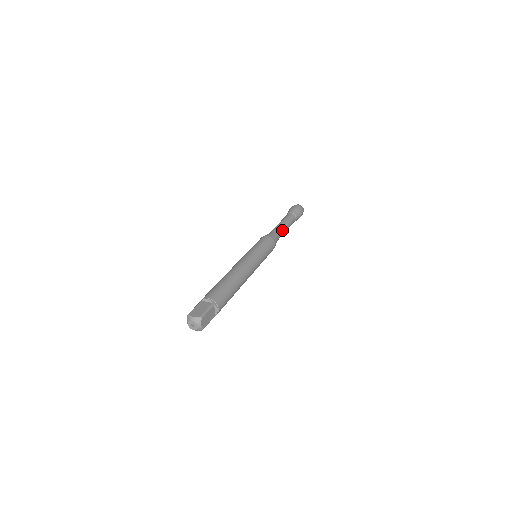
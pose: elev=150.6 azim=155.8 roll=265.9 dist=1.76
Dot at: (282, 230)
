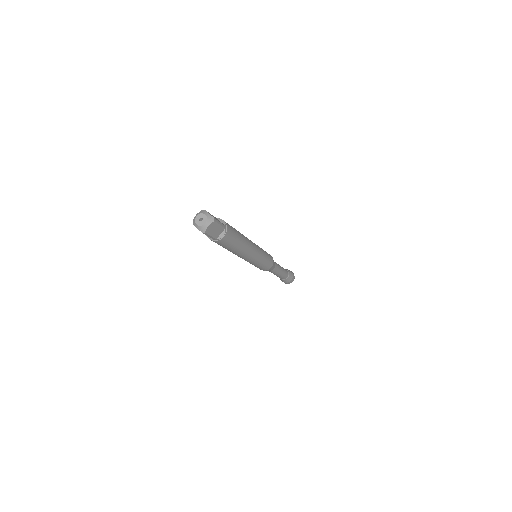
Dot at: occluded
